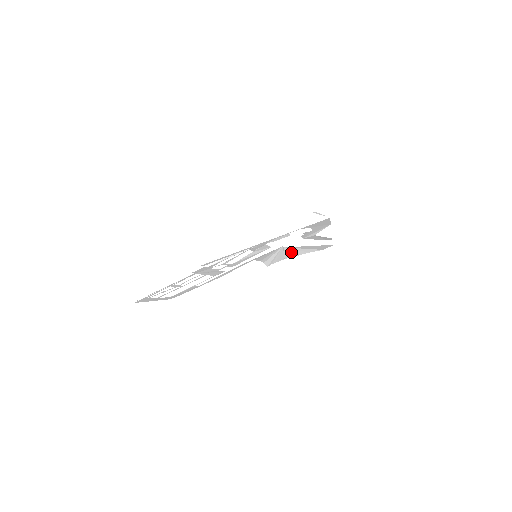
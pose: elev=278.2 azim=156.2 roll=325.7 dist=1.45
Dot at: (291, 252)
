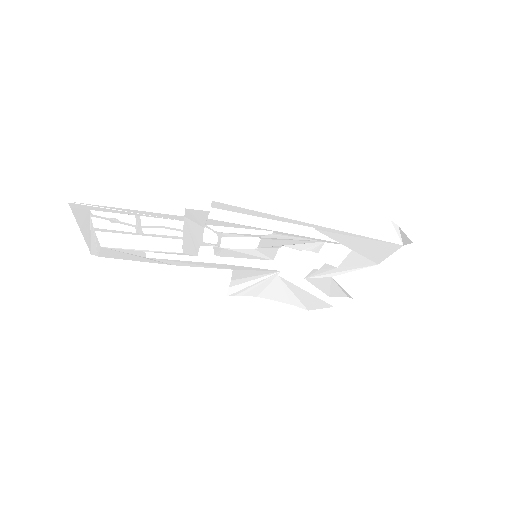
Dot at: (275, 289)
